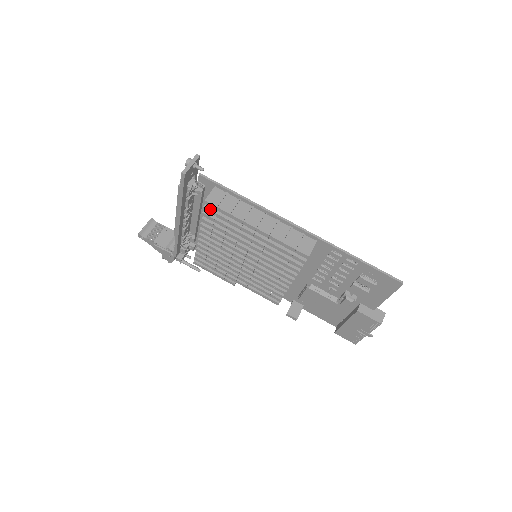
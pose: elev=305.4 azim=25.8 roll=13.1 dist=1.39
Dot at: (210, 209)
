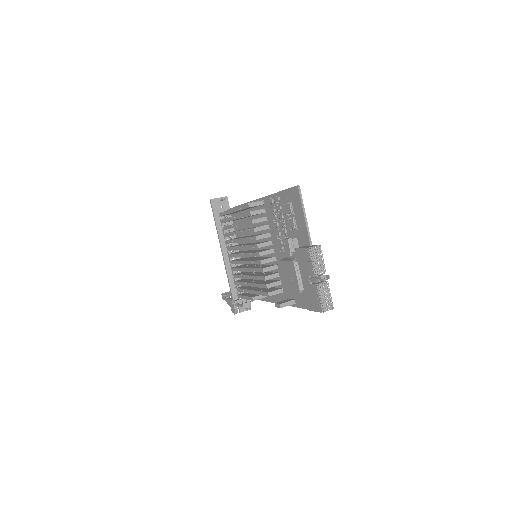
Dot at: (223, 219)
